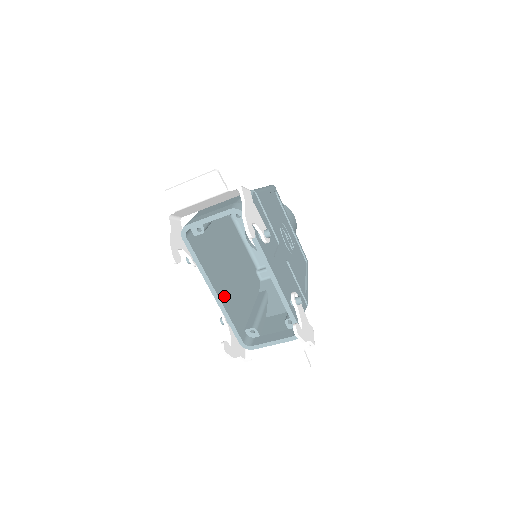
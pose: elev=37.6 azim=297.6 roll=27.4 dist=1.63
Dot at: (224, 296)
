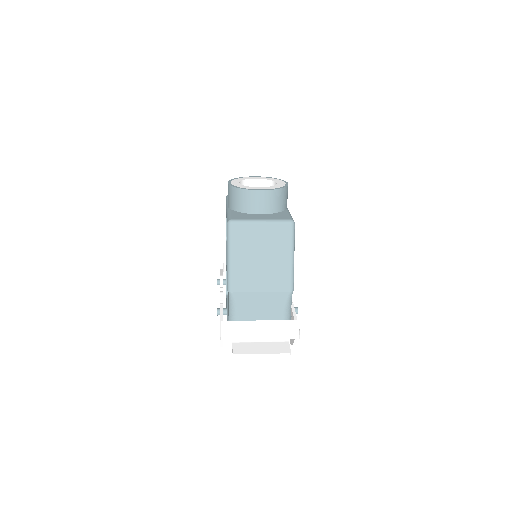
Dot at: occluded
